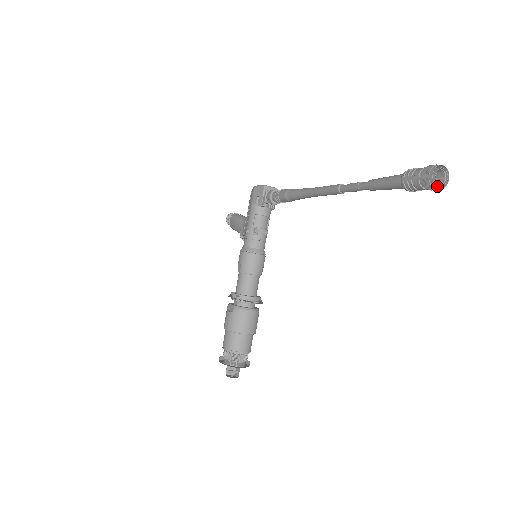
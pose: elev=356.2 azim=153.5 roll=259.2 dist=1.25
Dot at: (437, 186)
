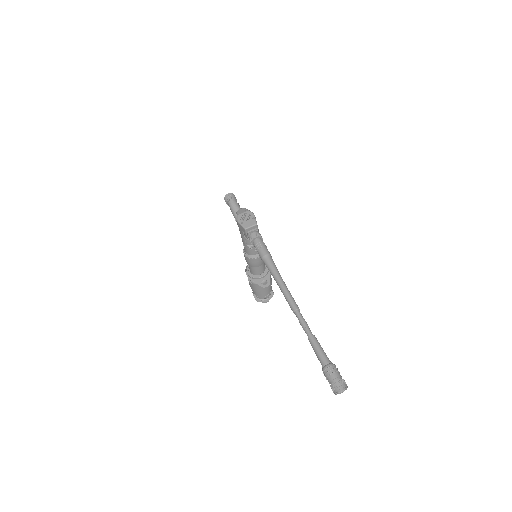
Dot at: occluded
